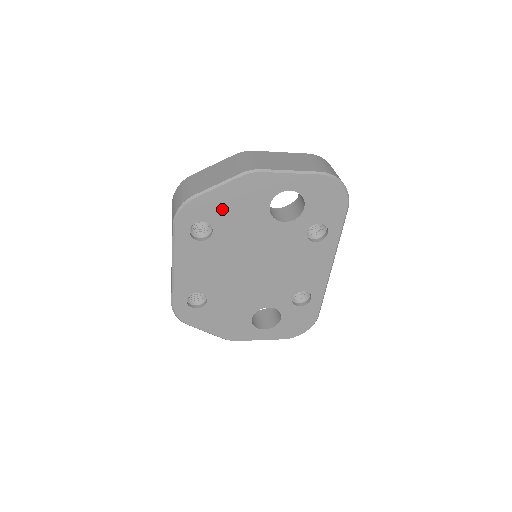
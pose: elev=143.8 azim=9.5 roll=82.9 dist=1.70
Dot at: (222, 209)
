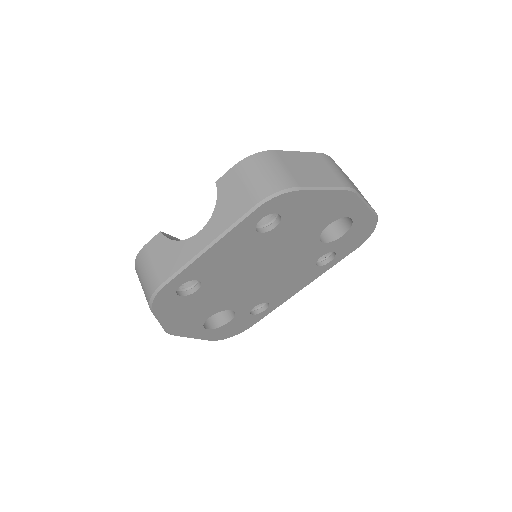
Dot at: (303, 211)
